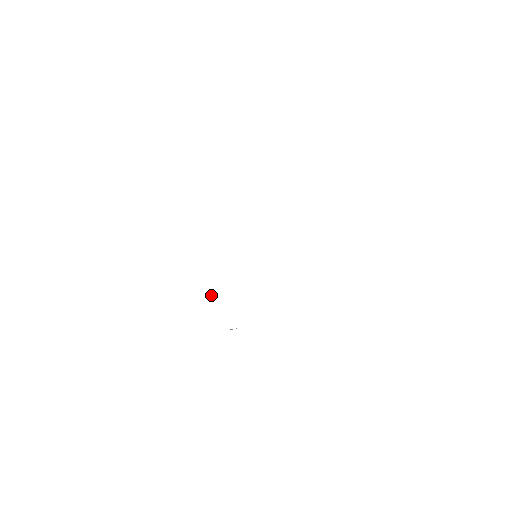
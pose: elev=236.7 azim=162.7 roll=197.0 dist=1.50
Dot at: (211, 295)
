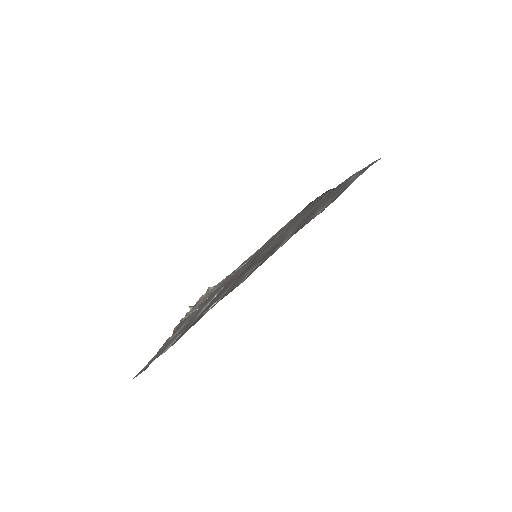
Dot at: occluded
